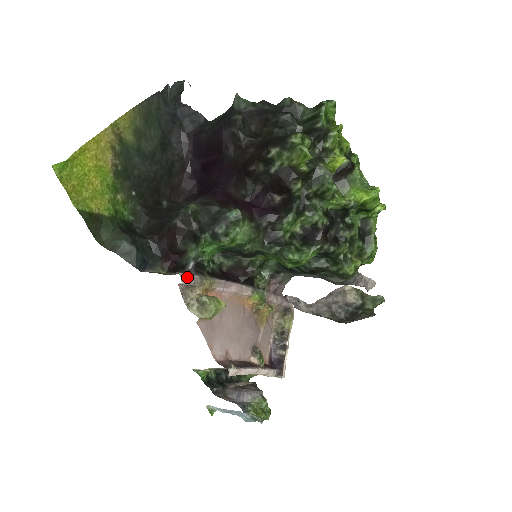
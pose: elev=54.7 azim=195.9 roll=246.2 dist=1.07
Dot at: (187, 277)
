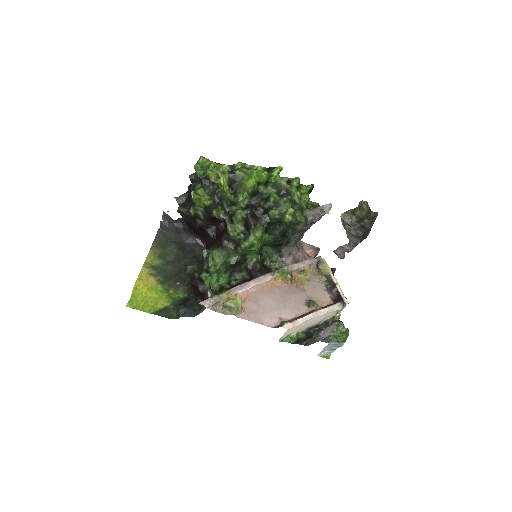
Dot at: (206, 301)
